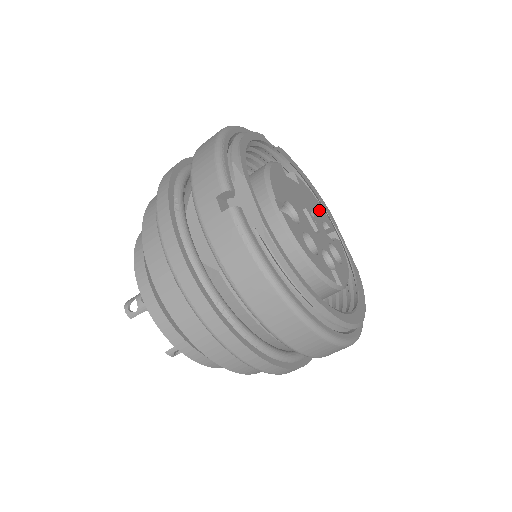
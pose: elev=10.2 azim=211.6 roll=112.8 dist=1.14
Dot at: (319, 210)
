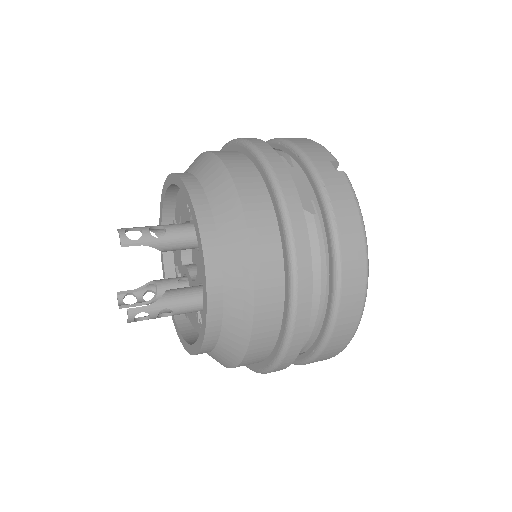
Dot at: occluded
